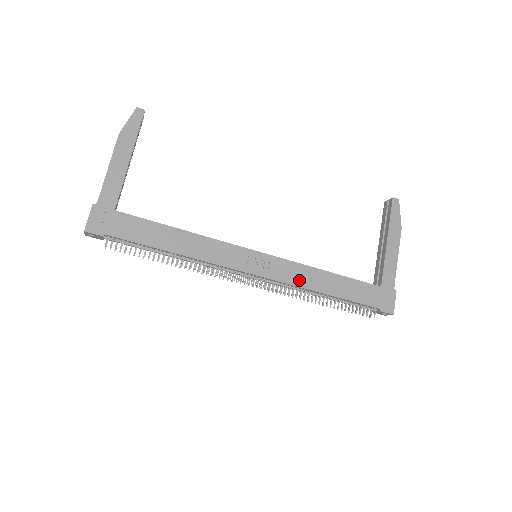
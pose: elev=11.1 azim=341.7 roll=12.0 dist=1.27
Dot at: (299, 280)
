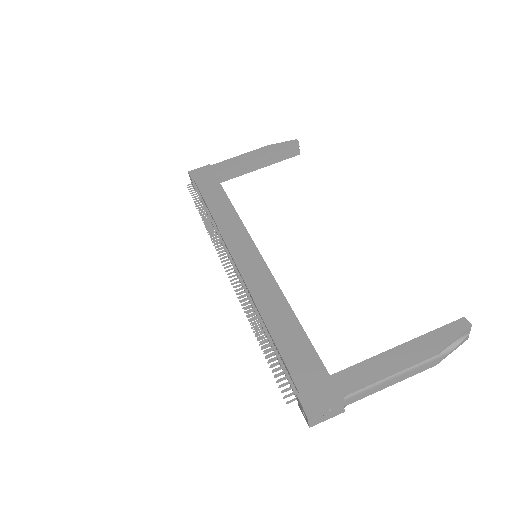
Dot at: (258, 291)
